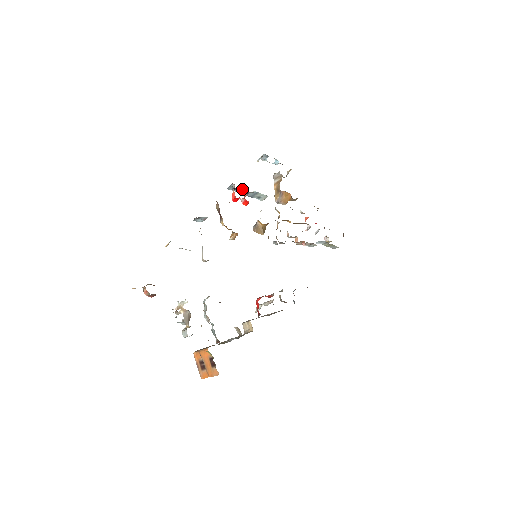
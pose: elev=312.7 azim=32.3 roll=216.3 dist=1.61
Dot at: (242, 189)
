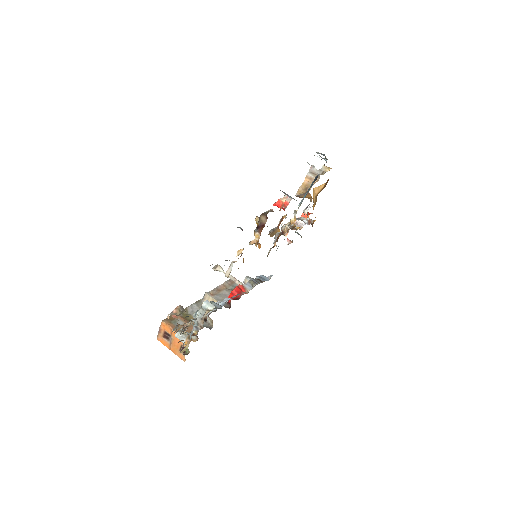
Dot at: occluded
